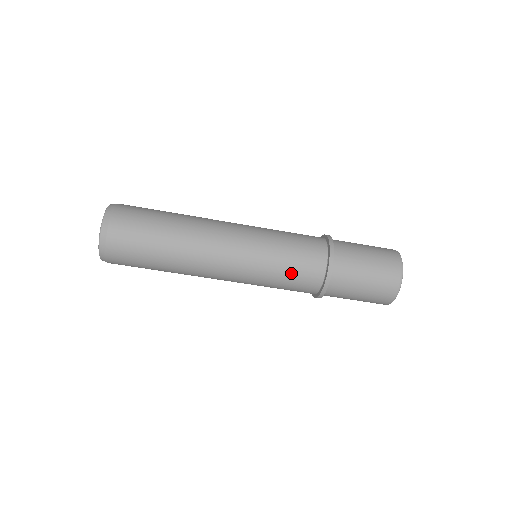
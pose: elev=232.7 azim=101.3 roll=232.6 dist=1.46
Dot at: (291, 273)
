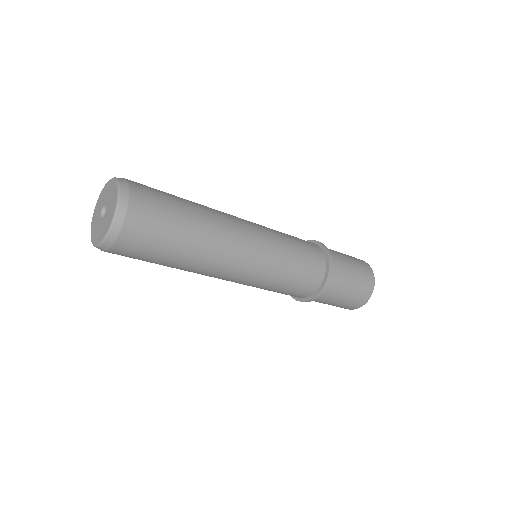
Dot at: (295, 280)
